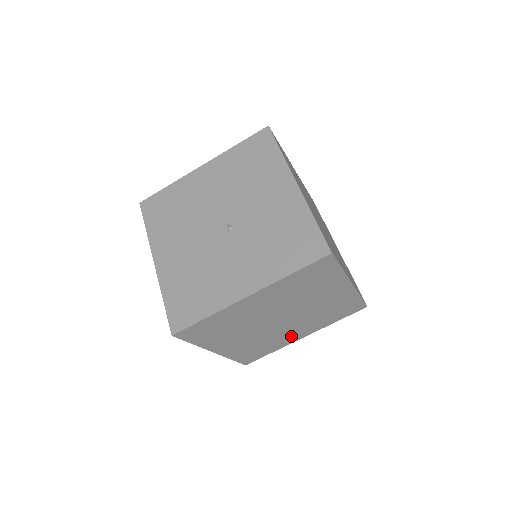
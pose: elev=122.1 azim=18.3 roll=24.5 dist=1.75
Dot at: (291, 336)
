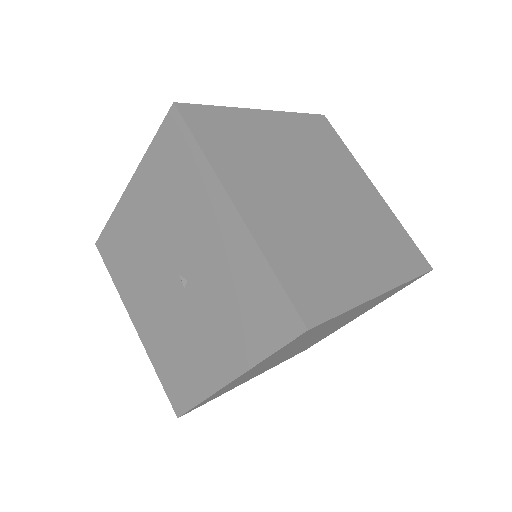
Dot at: (340, 326)
